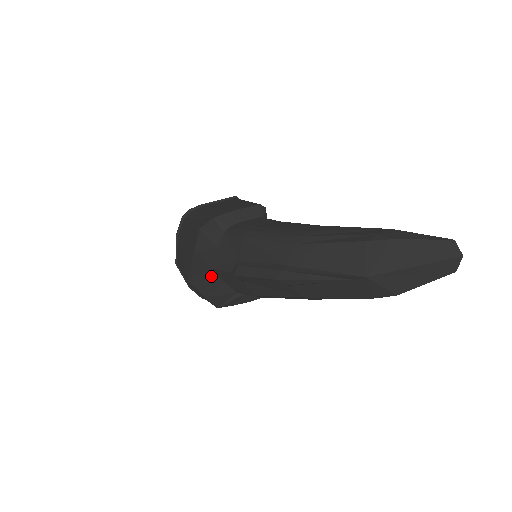
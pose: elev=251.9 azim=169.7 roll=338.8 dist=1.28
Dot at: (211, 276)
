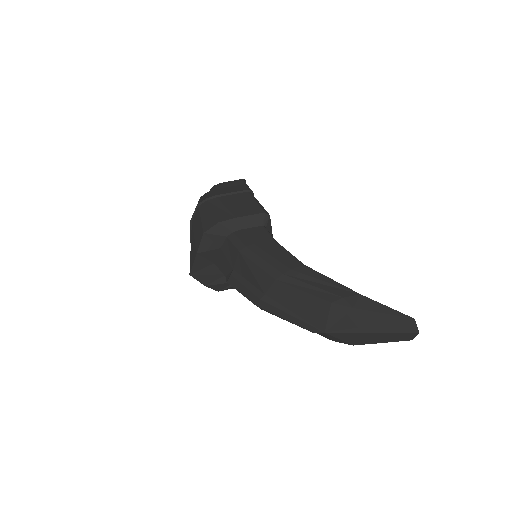
Dot at: (213, 269)
